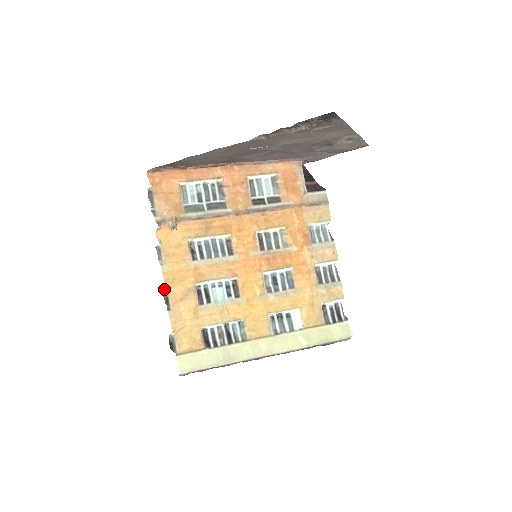
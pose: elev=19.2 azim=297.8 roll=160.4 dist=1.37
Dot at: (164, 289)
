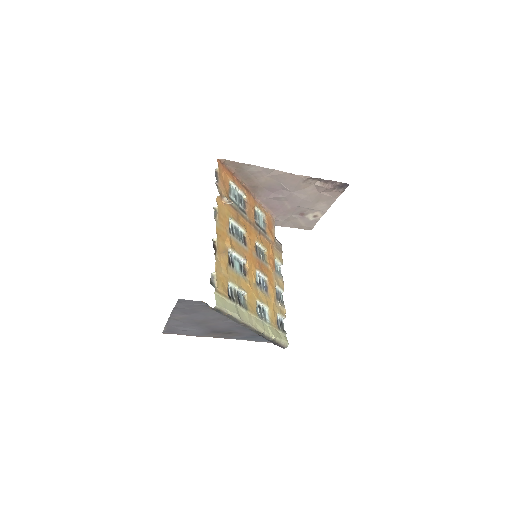
Dot at: (214, 238)
